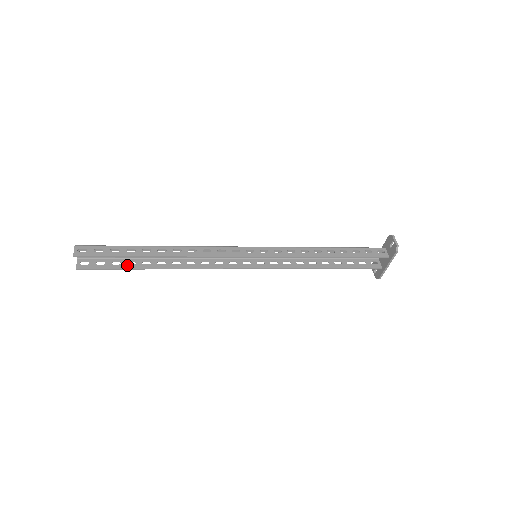
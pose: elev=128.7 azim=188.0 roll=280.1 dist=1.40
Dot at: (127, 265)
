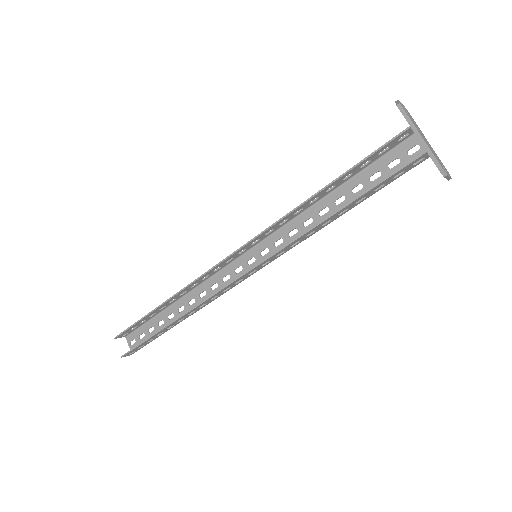
Dot at: (154, 335)
